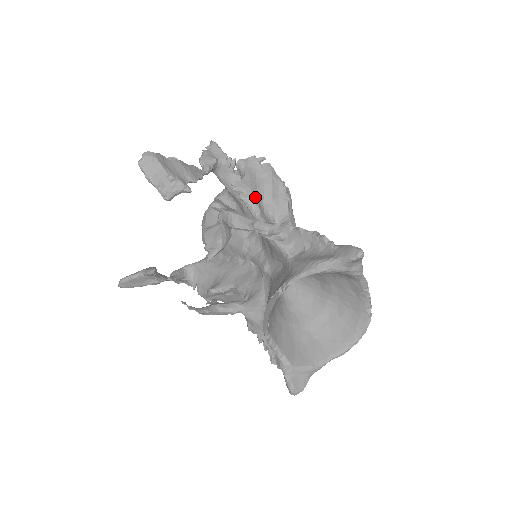
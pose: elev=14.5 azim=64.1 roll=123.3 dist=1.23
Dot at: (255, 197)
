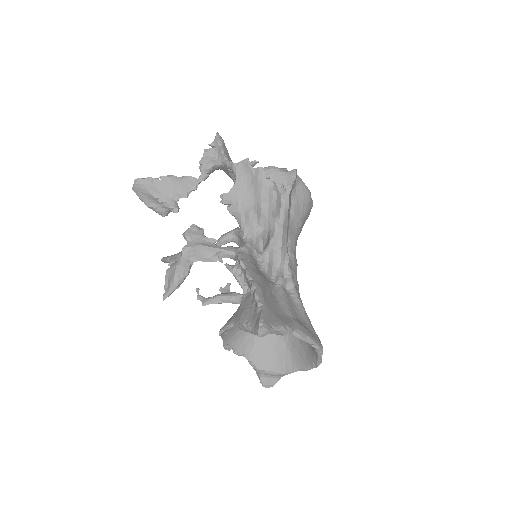
Dot at: (241, 210)
